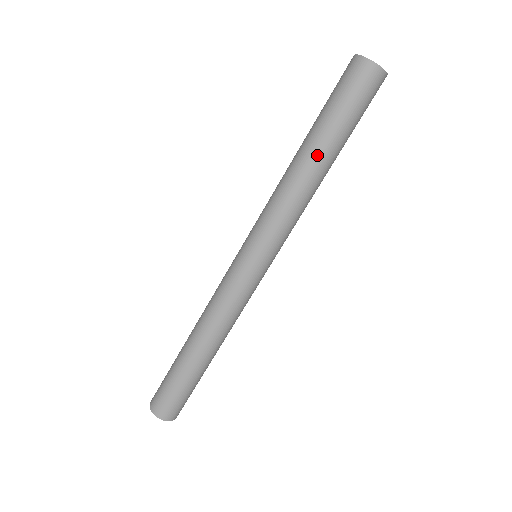
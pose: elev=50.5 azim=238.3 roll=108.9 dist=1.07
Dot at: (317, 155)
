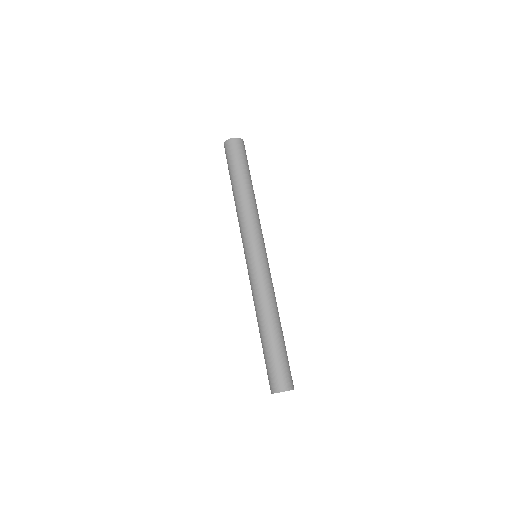
Dot at: (239, 187)
